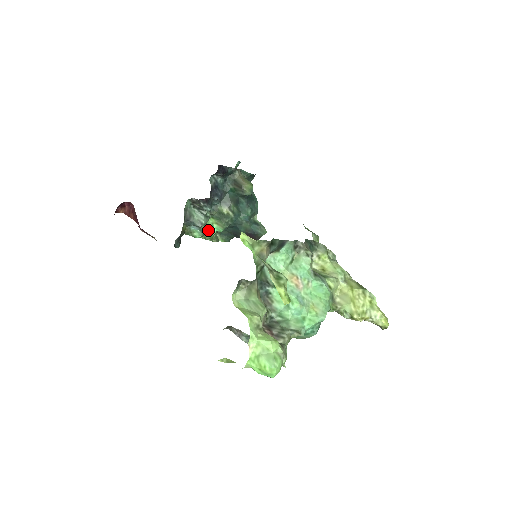
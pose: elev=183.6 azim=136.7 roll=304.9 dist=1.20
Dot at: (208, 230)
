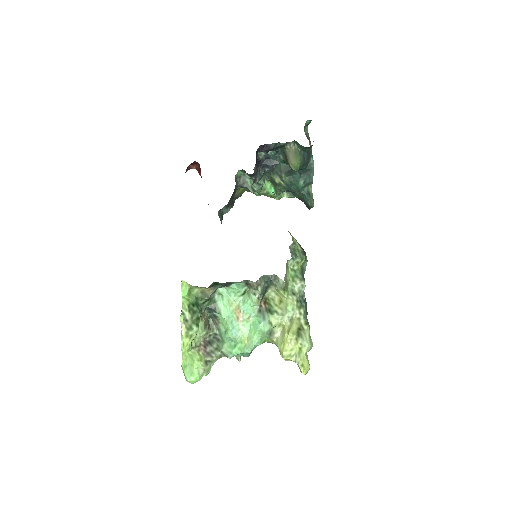
Dot at: (266, 192)
